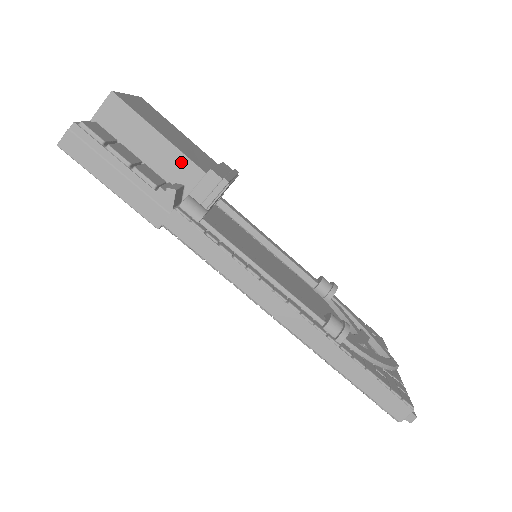
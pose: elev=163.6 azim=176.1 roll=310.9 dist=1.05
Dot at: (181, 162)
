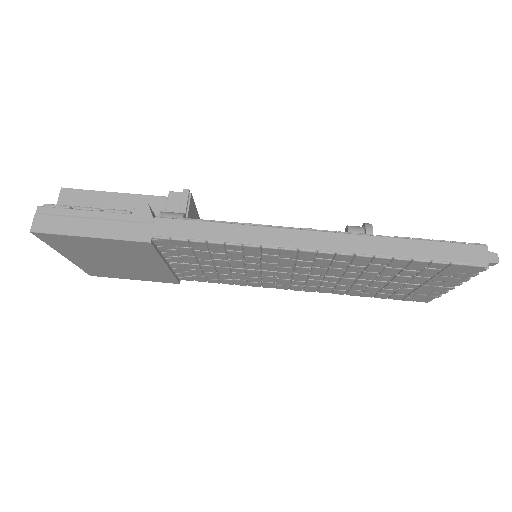
Dot at: (143, 201)
